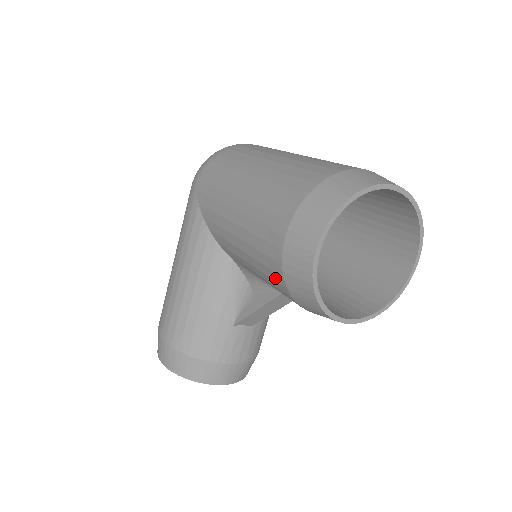
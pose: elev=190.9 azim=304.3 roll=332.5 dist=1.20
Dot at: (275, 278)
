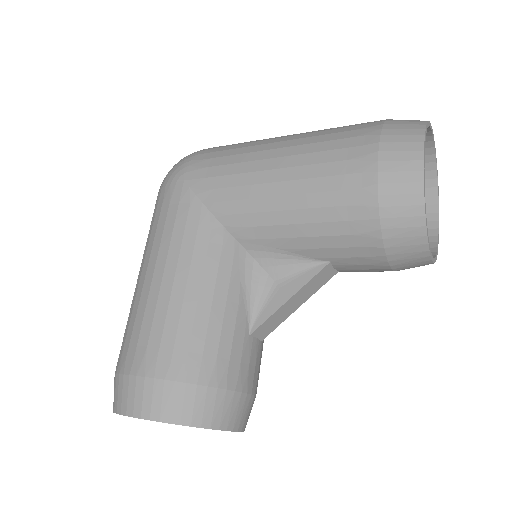
Dot at: (357, 215)
